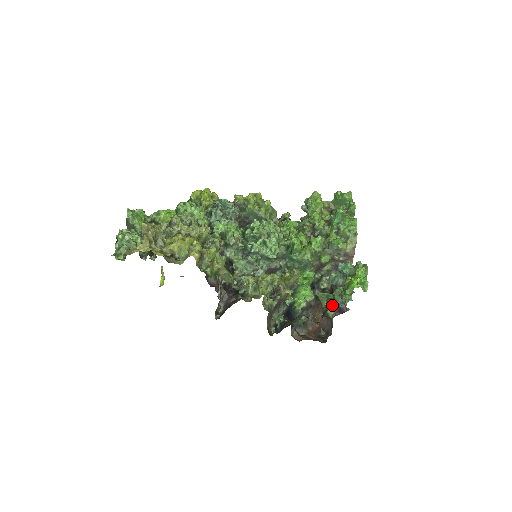
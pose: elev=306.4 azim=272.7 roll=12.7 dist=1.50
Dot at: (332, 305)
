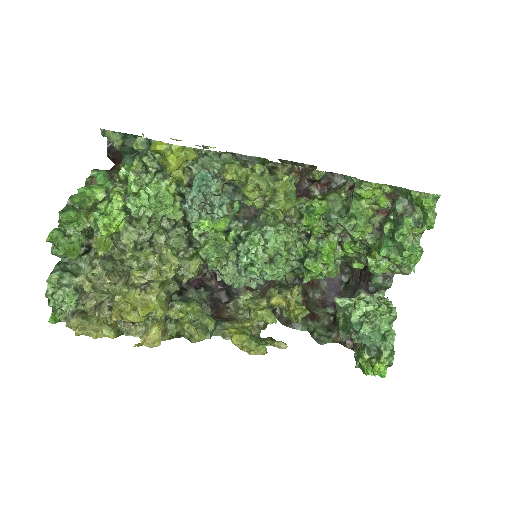
Dot at: (345, 331)
